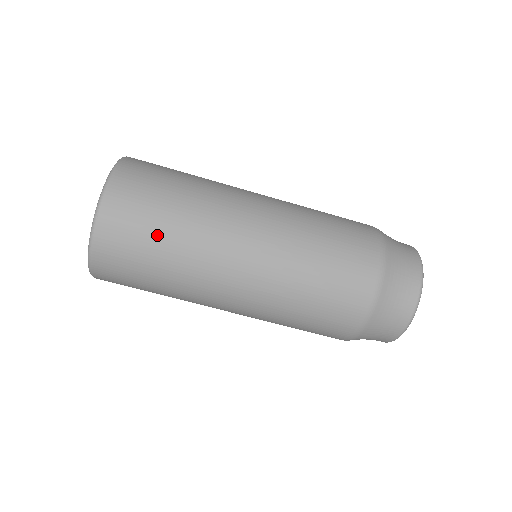
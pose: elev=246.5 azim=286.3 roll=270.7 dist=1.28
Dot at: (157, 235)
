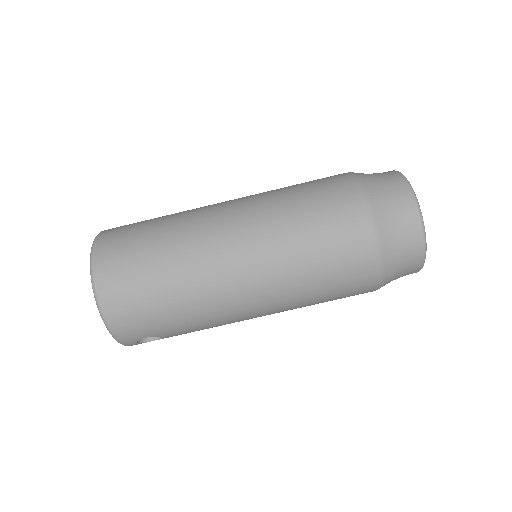
Dot at: (146, 241)
